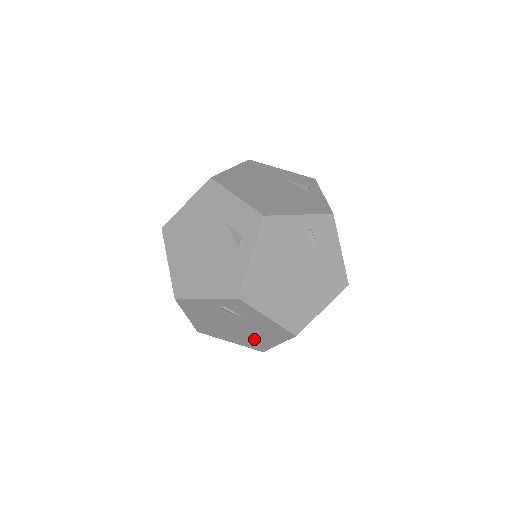
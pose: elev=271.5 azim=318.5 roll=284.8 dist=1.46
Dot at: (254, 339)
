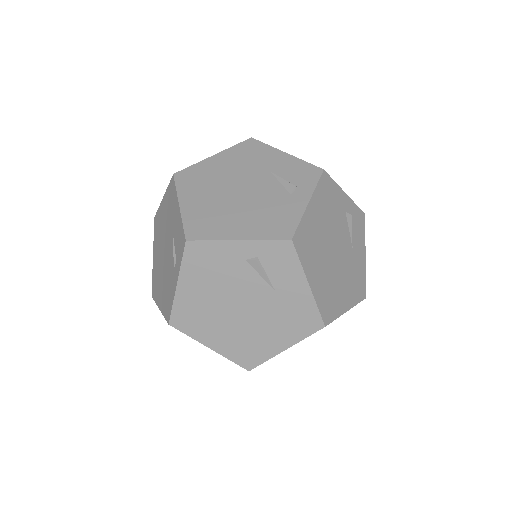
Dot at: (255, 338)
